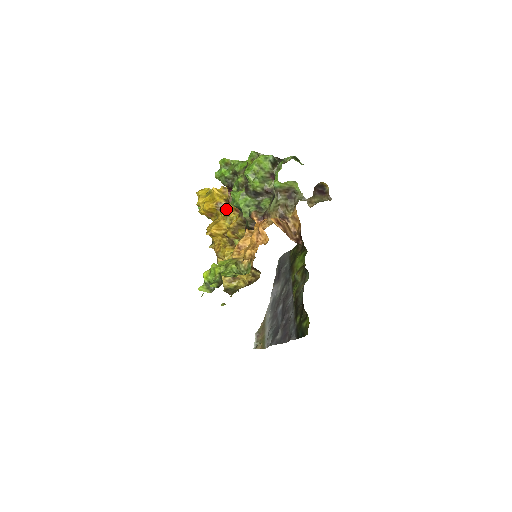
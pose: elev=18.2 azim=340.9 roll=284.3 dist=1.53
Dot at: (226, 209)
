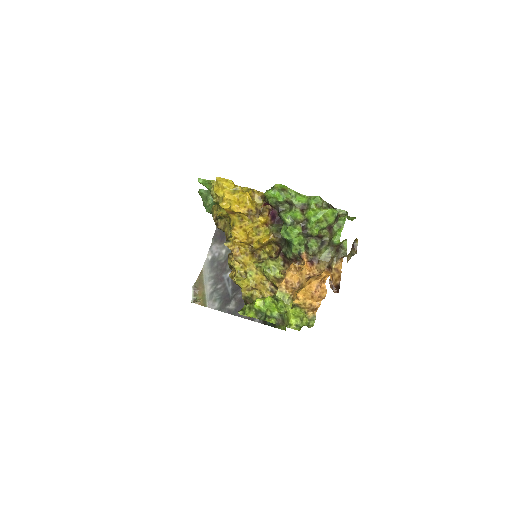
Dot at: (259, 221)
